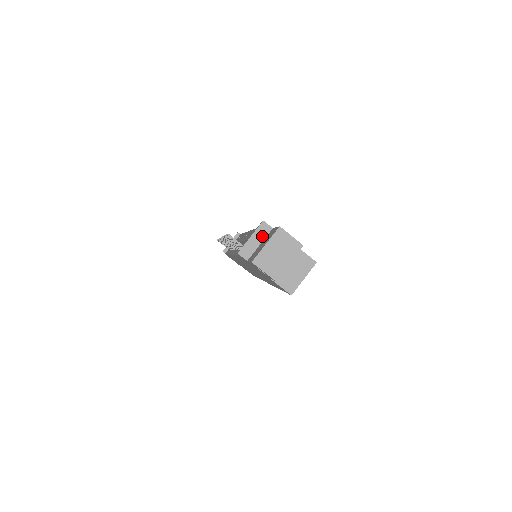
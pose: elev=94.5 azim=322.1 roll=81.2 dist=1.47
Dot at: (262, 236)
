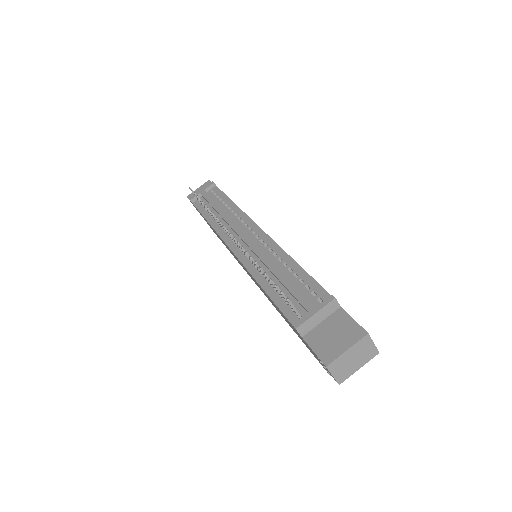
Dot at: (327, 313)
